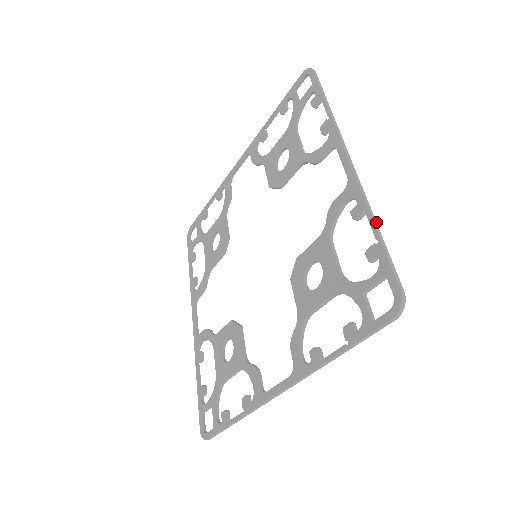
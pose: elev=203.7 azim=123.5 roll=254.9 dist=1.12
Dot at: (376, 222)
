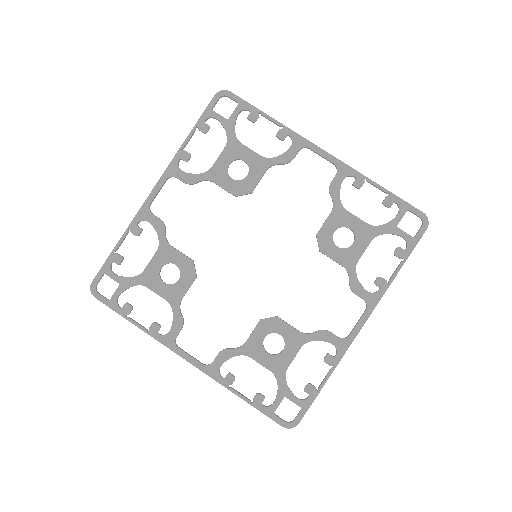
Dot at: (377, 184)
